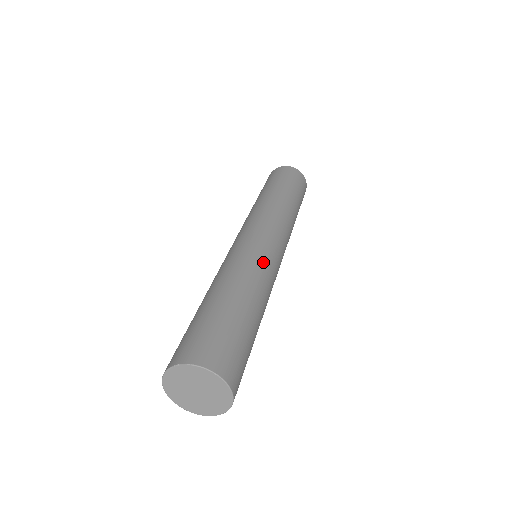
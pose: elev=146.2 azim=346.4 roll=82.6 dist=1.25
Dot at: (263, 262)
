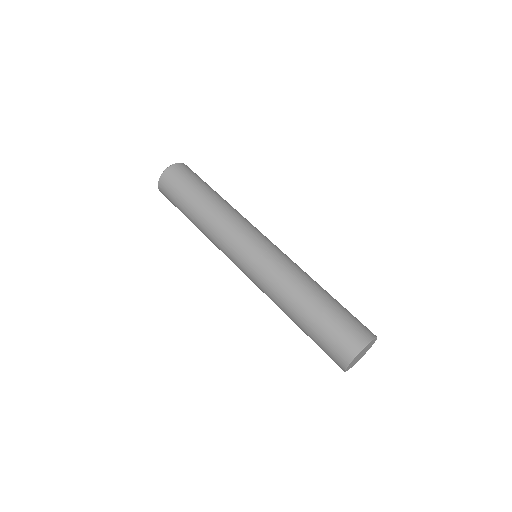
Dot at: occluded
